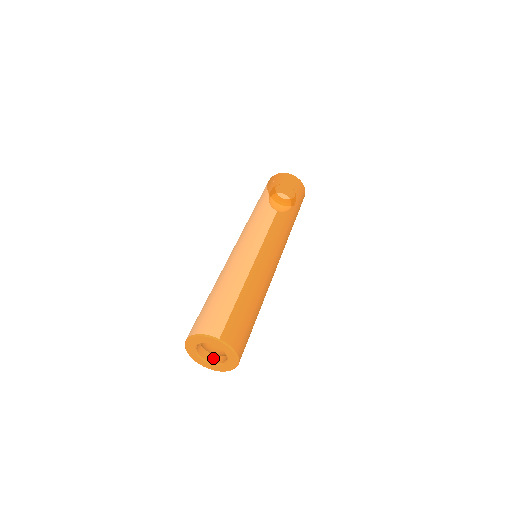
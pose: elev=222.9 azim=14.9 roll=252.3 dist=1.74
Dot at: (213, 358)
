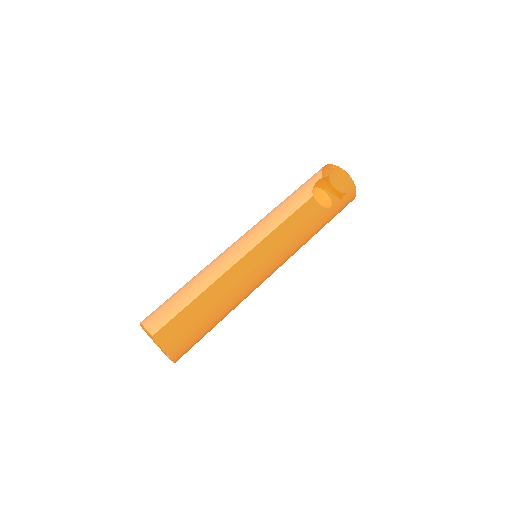
Dot at: occluded
